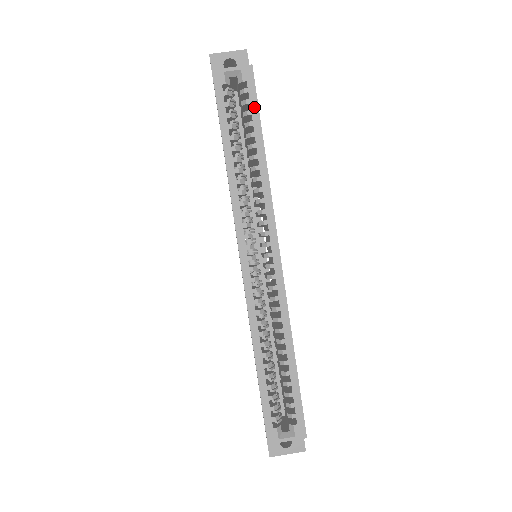
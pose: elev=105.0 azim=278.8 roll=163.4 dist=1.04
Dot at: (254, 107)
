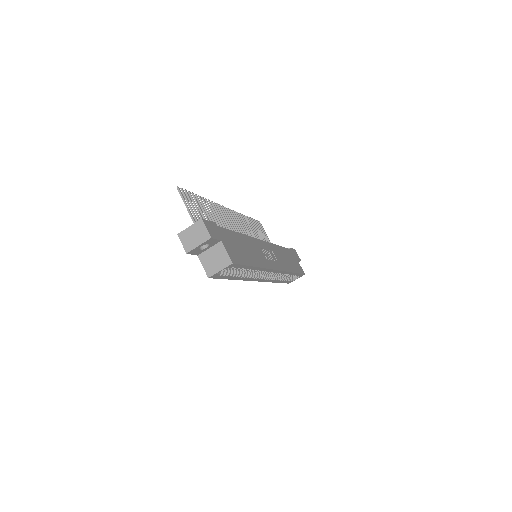
Dot at: (242, 267)
